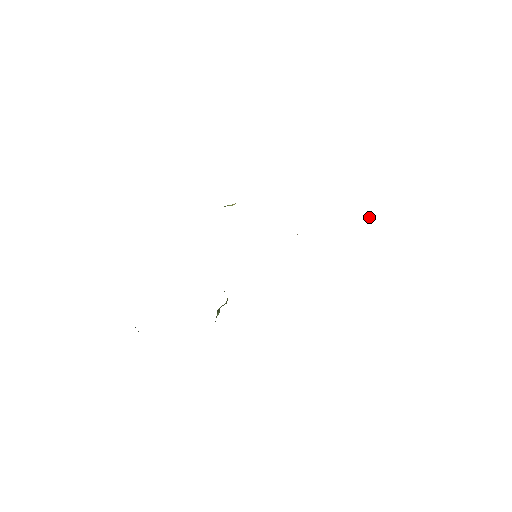
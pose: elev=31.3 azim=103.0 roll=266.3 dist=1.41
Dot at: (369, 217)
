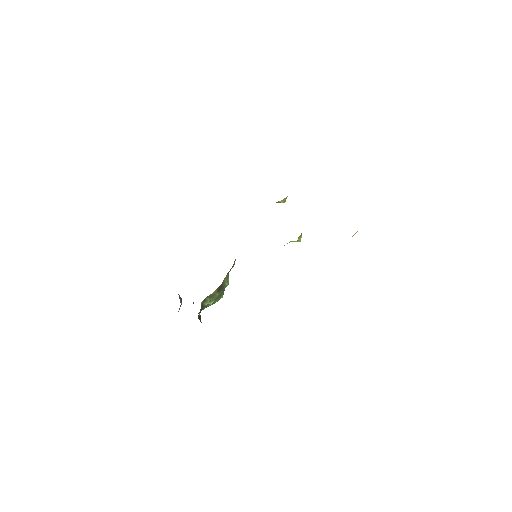
Dot at: (354, 234)
